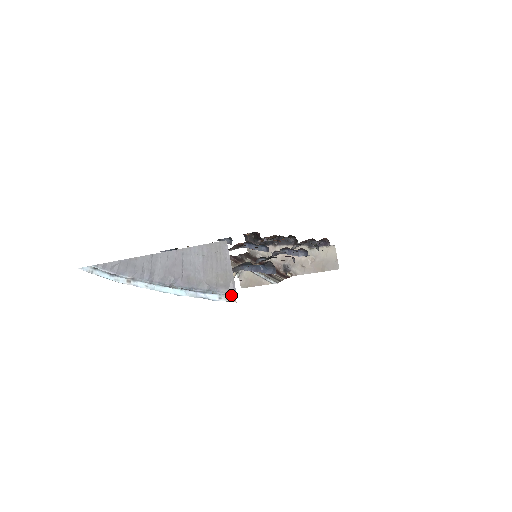
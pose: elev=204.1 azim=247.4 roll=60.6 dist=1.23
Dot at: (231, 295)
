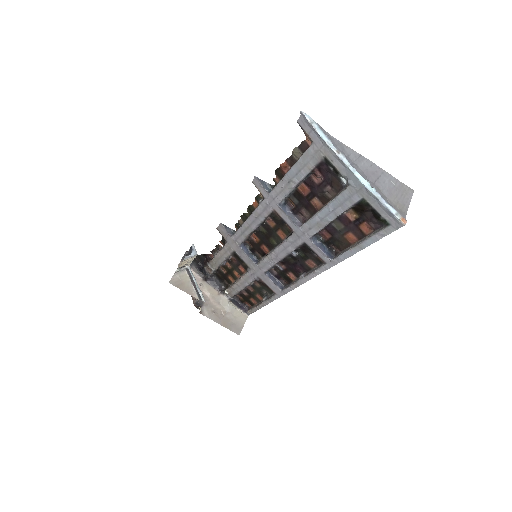
Dot at: (404, 219)
